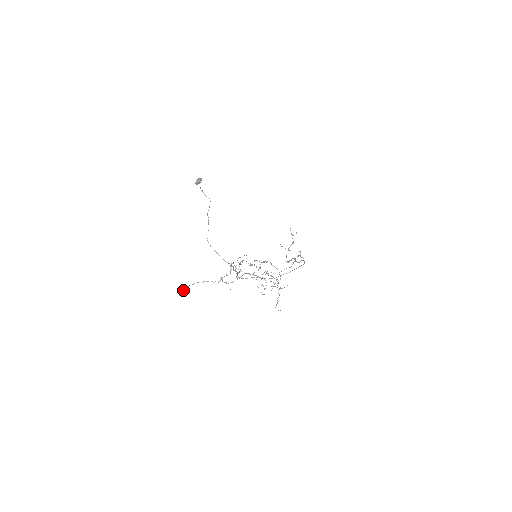
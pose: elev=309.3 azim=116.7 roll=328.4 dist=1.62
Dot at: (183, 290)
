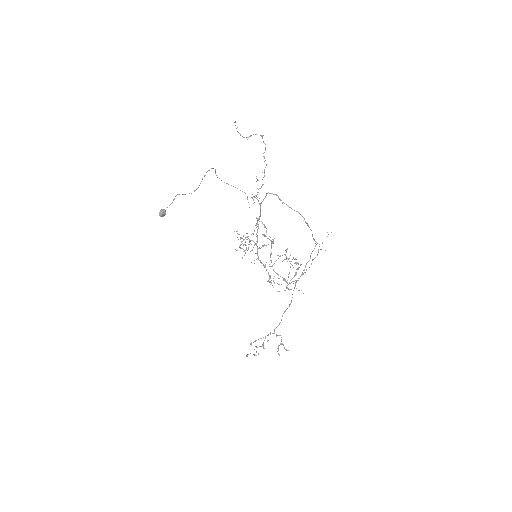
Dot at: occluded
